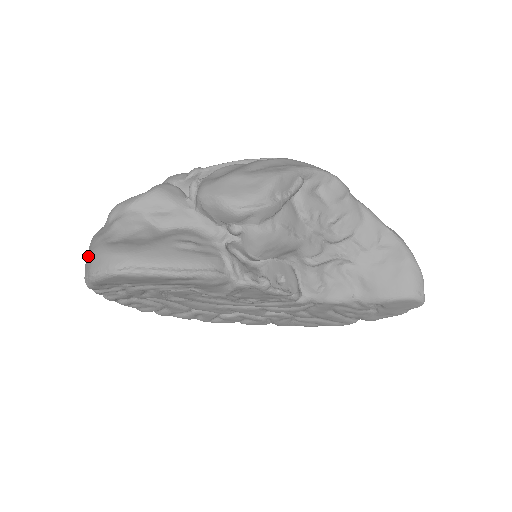
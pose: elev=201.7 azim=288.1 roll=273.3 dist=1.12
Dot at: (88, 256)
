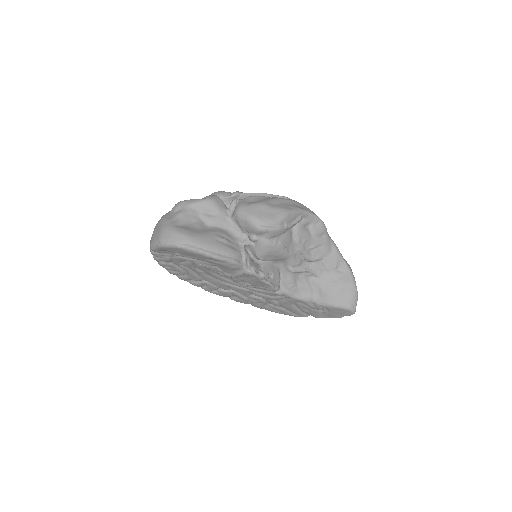
Dot at: (159, 230)
